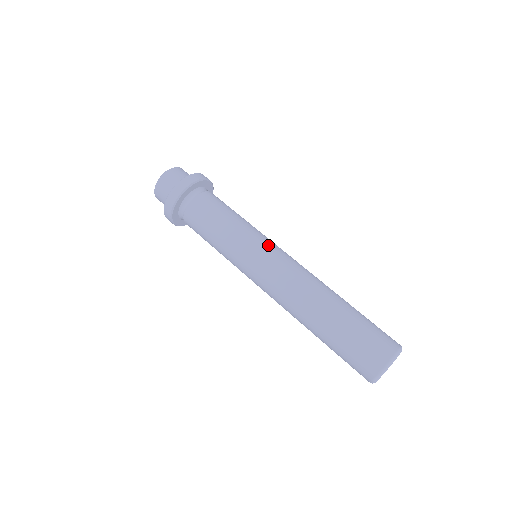
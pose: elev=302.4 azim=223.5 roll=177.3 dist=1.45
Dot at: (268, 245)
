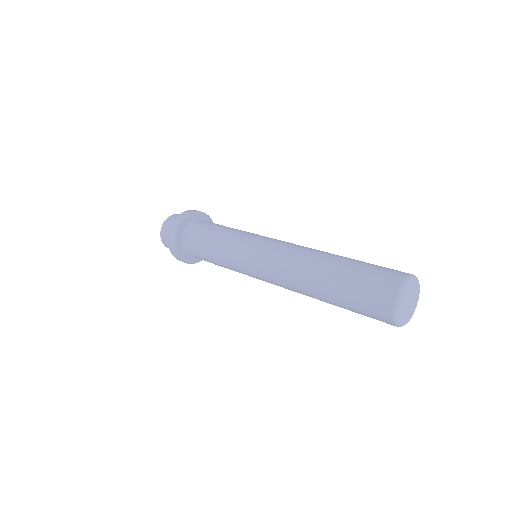
Dot at: (264, 236)
